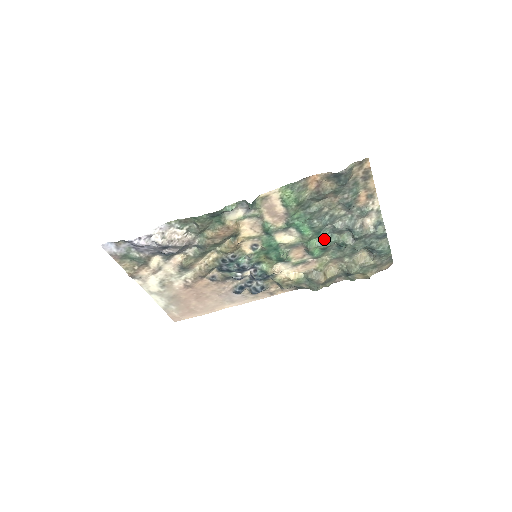
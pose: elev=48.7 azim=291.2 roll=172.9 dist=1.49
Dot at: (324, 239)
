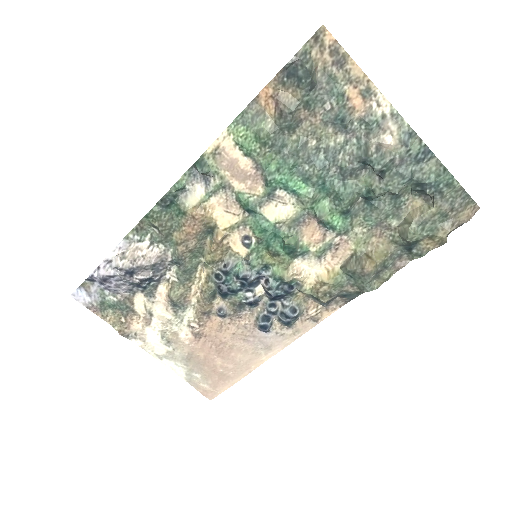
Dot at: (336, 194)
